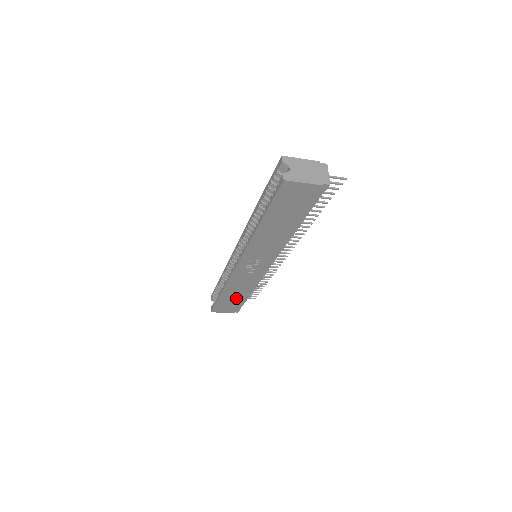
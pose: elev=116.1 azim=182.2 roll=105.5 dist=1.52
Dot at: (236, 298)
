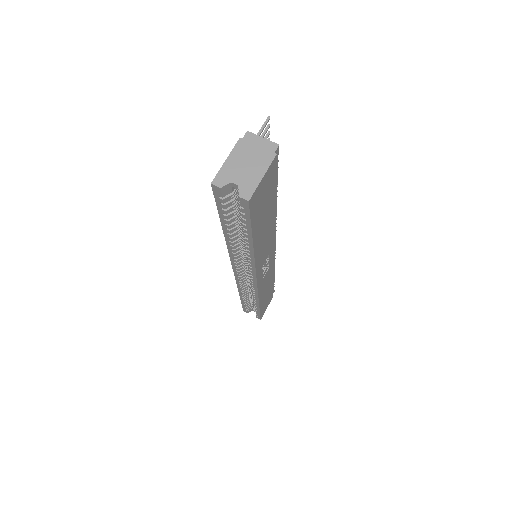
Dot at: (269, 291)
